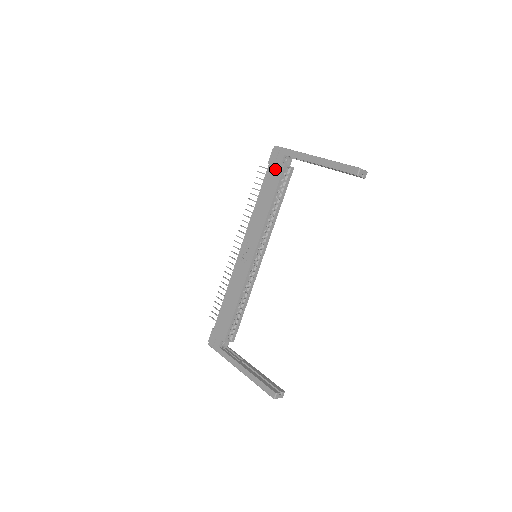
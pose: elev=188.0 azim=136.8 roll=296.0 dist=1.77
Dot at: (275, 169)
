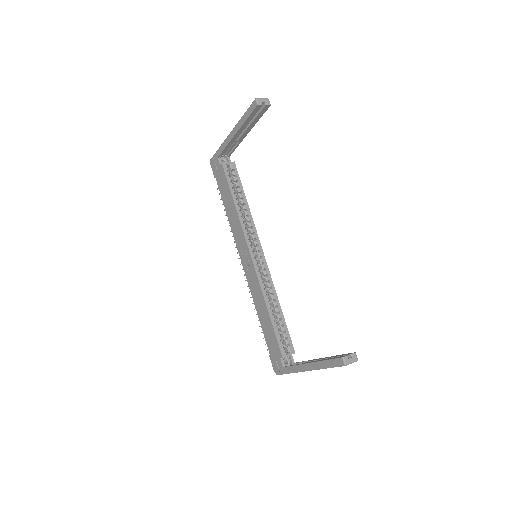
Dot at: (219, 174)
